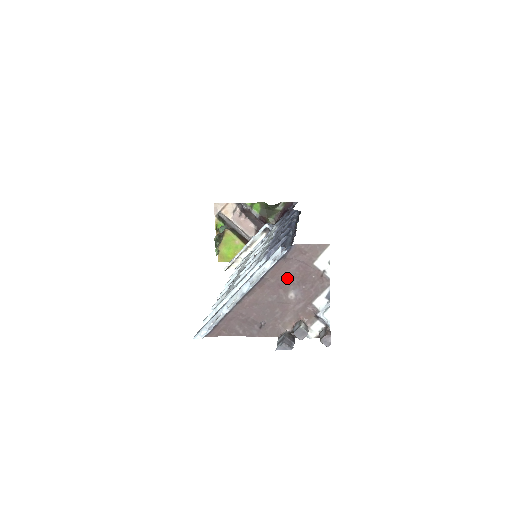
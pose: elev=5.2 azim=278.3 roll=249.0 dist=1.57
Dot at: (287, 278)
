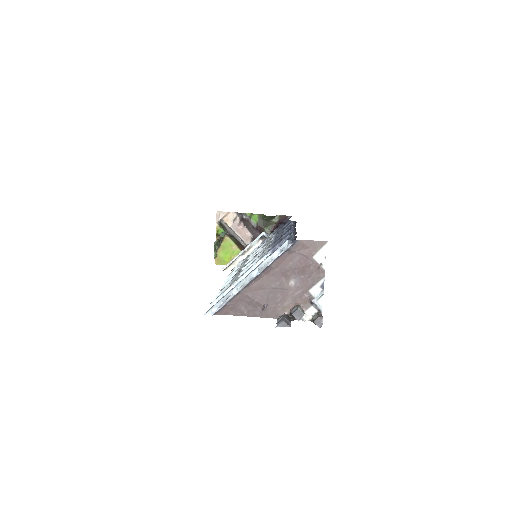
Dot at: (290, 268)
